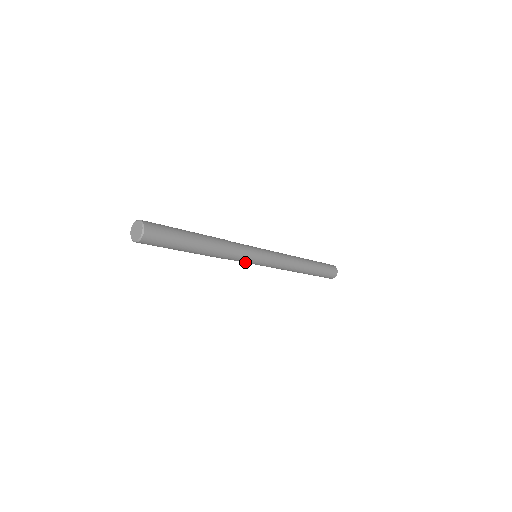
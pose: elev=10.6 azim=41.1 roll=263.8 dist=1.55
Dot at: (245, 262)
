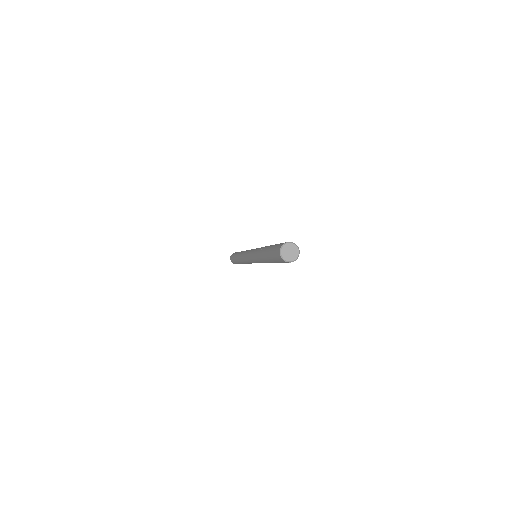
Dot at: (253, 260)
